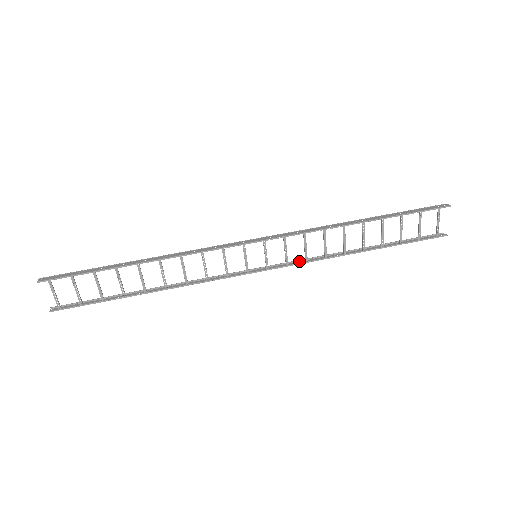
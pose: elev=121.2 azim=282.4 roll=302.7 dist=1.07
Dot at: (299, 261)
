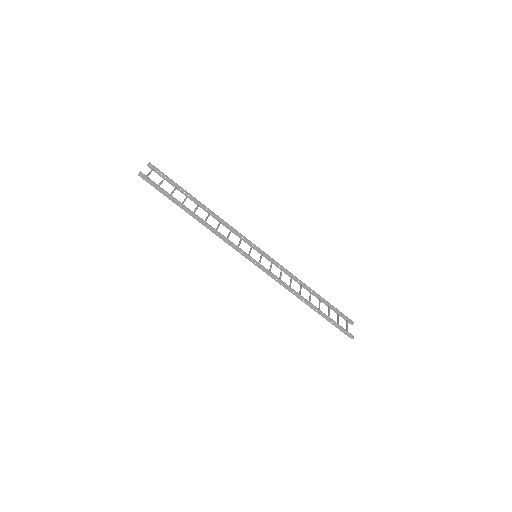
Dot at: (281, 266)
